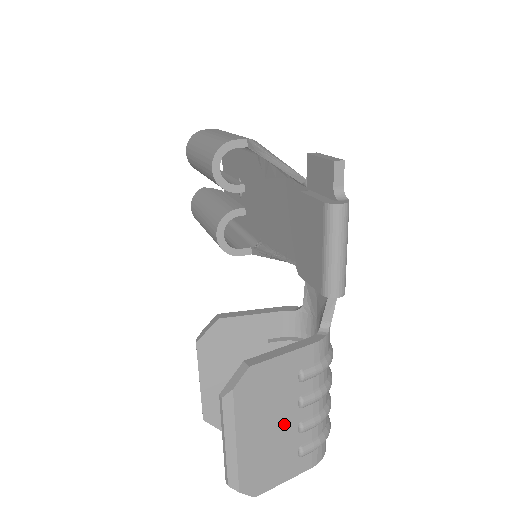
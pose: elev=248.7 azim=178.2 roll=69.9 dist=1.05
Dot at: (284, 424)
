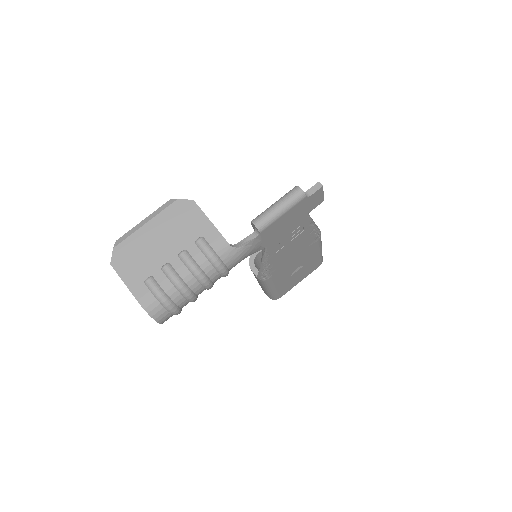
Dot at: (165, 251)
